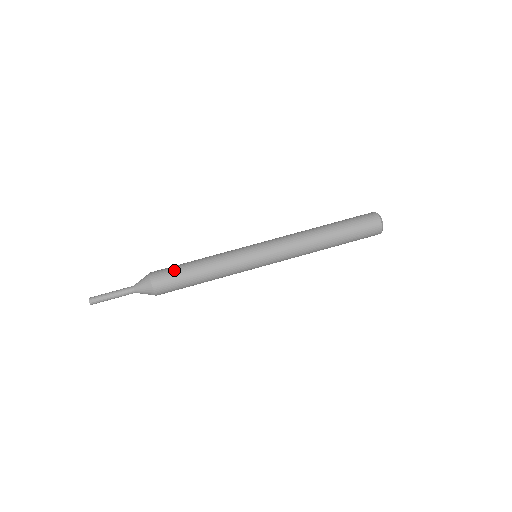
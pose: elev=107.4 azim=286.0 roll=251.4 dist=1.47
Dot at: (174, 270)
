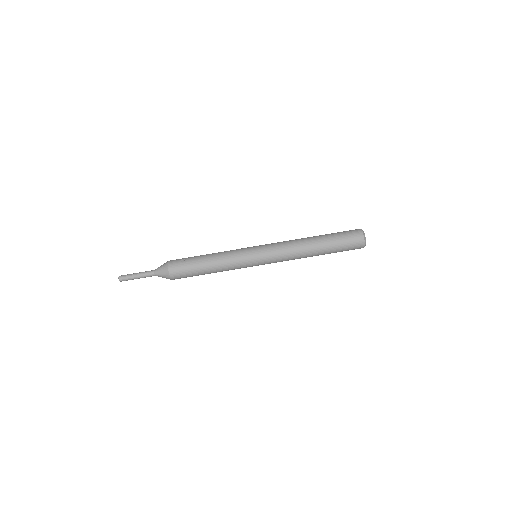
Dot at: (188, 267)
